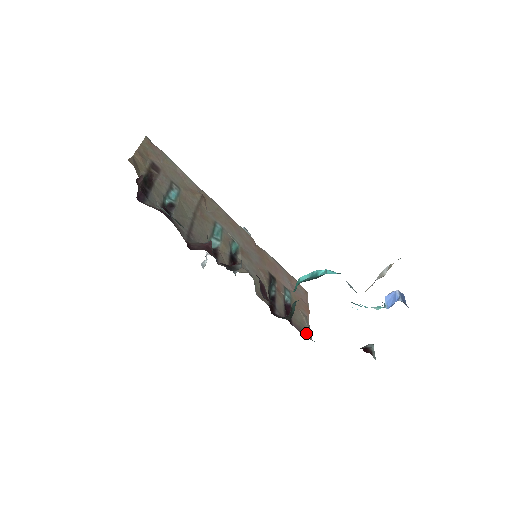
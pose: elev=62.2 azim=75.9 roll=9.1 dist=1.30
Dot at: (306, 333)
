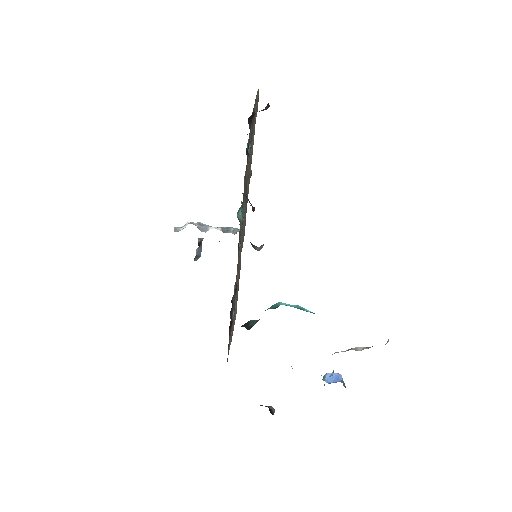
Dot at: occluded
